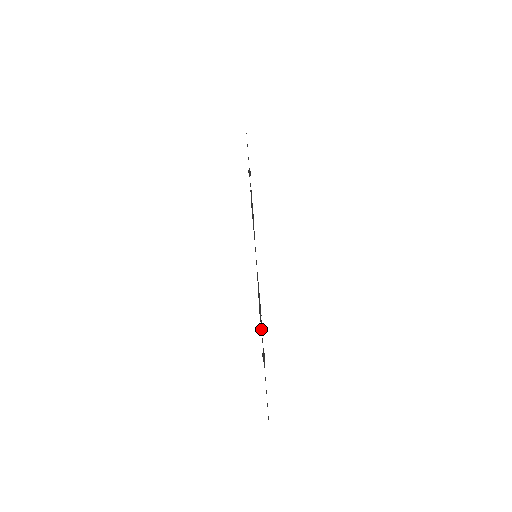
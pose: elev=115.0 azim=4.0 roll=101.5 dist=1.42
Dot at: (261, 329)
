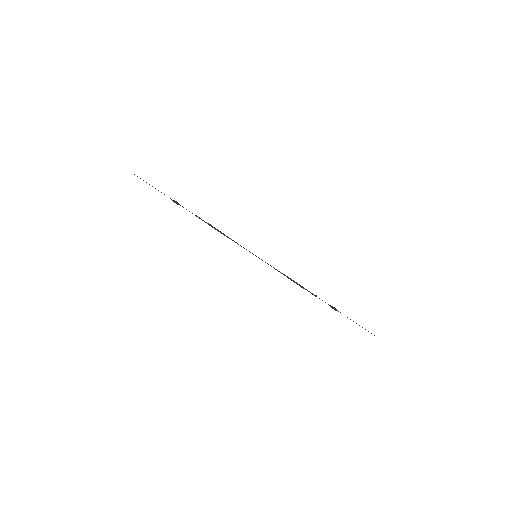
Dot at: occluded
